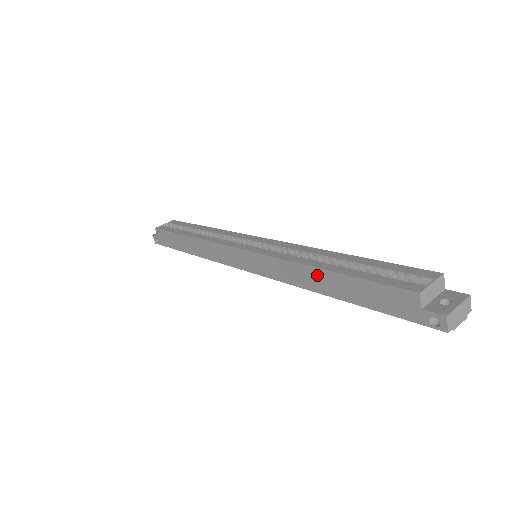
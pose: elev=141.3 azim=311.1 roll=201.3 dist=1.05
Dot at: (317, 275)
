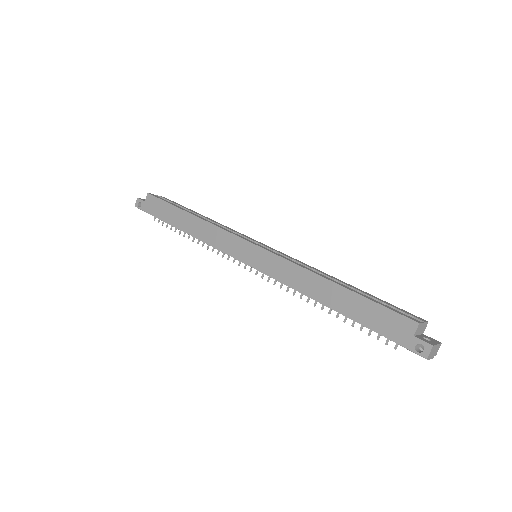
Dot at: (326, 286)
